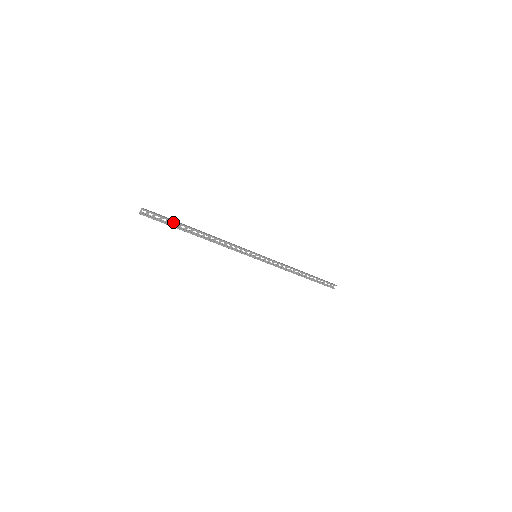
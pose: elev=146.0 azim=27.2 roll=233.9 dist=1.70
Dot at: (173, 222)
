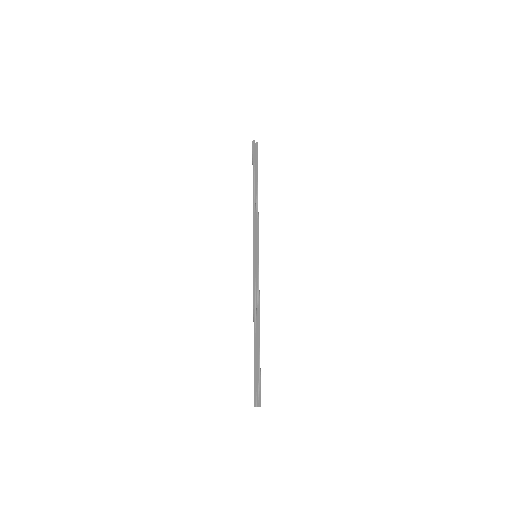
Dot at: (257, 166)
